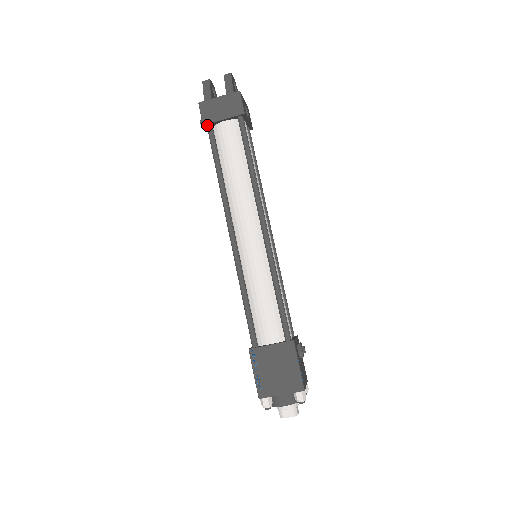
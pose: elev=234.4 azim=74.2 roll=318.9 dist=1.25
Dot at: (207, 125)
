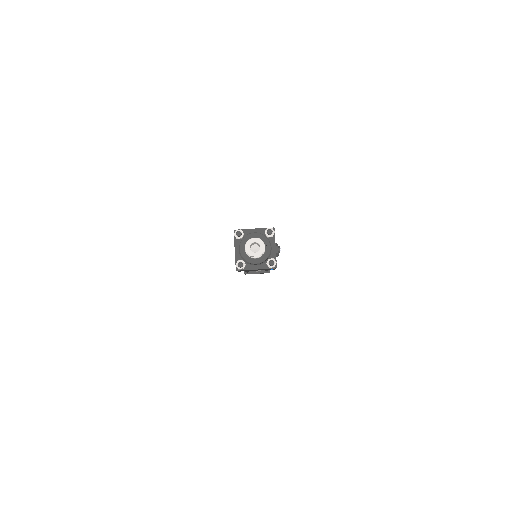
Dot at: occluded
